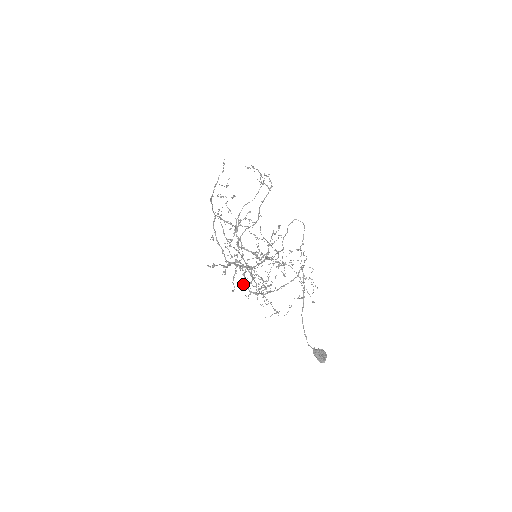
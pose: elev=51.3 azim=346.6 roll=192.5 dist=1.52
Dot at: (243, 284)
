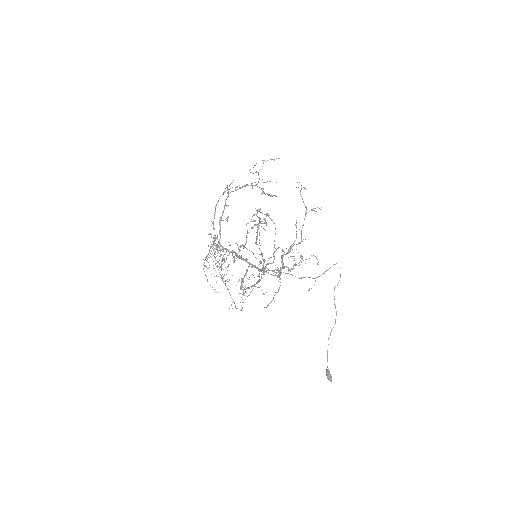
Dot at: (242, 279)
